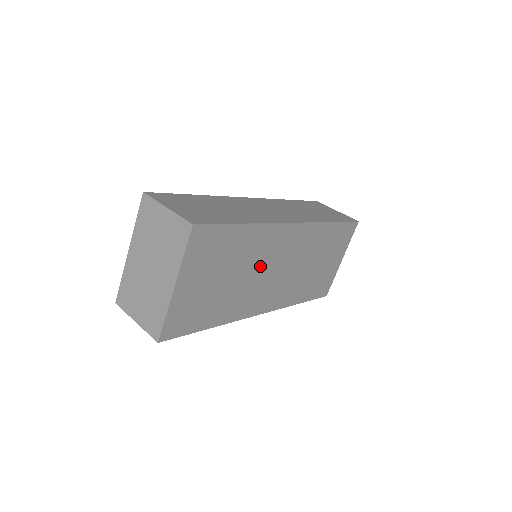
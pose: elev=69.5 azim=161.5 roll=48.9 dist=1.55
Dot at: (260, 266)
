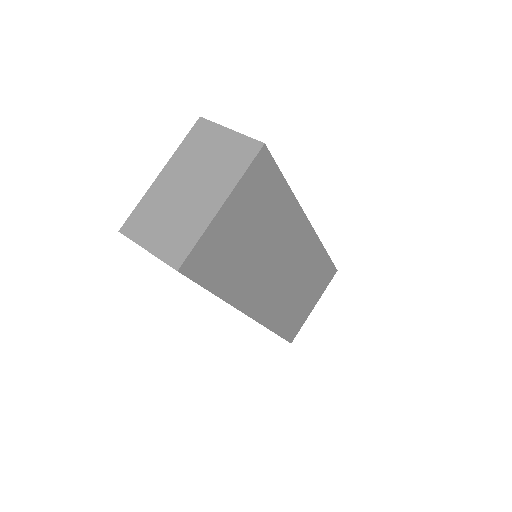
Dot at: (275, 251)
